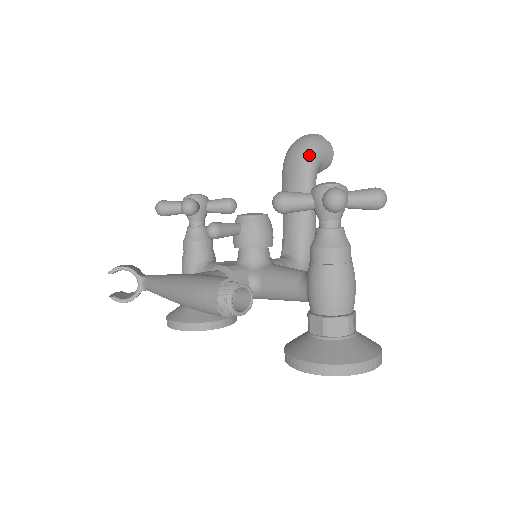
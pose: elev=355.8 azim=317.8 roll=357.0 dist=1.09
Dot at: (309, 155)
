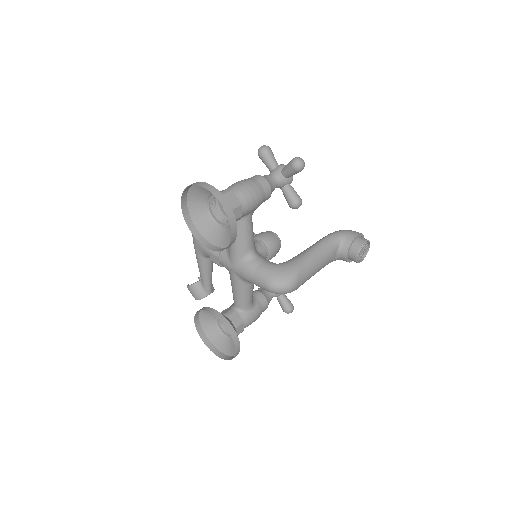
Dot at: (337, 231)
